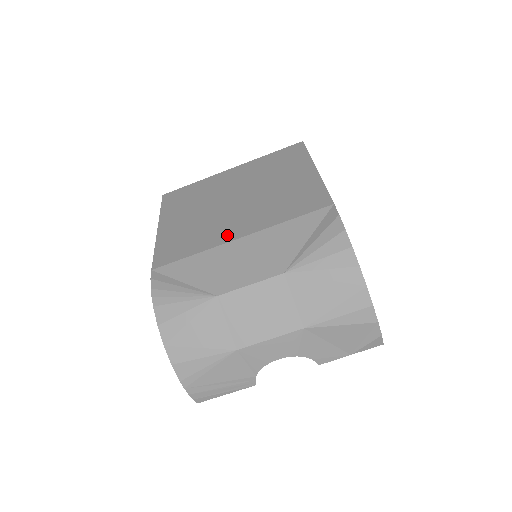
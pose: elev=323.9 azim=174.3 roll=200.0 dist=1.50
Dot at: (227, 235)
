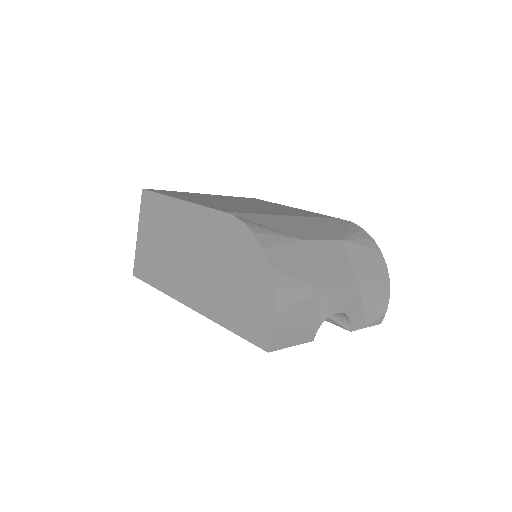
Dot at: (274, 213)
